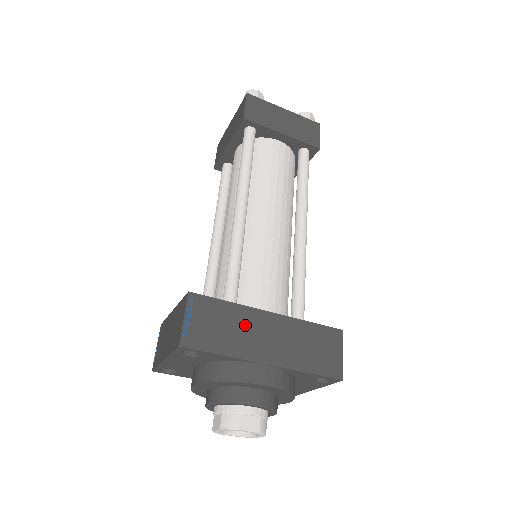
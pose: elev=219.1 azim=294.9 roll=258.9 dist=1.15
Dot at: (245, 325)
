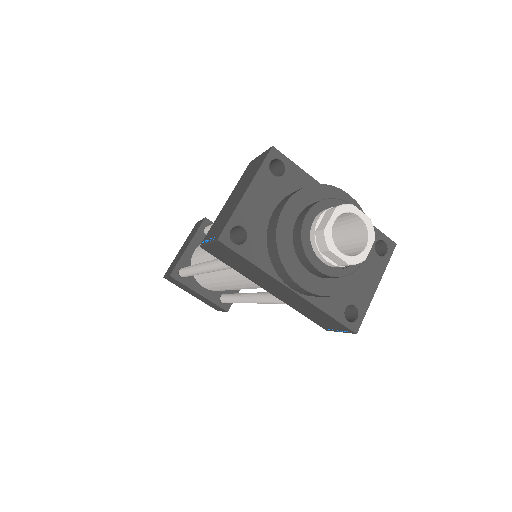
Dot at: occluded
